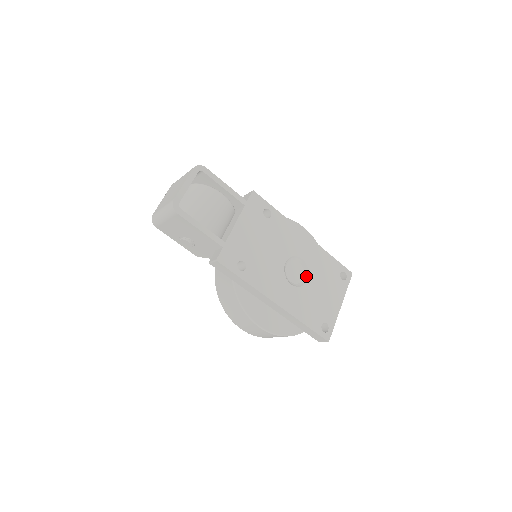
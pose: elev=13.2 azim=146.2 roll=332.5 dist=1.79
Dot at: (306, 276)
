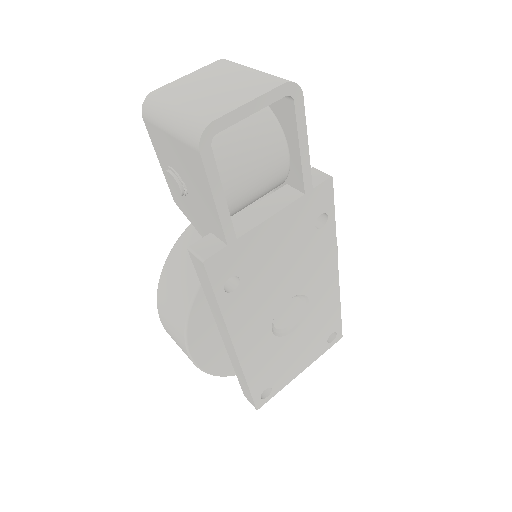
Dot at: (296, 324)
